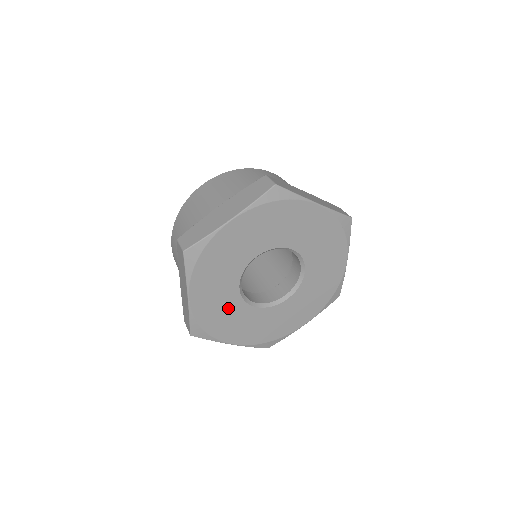
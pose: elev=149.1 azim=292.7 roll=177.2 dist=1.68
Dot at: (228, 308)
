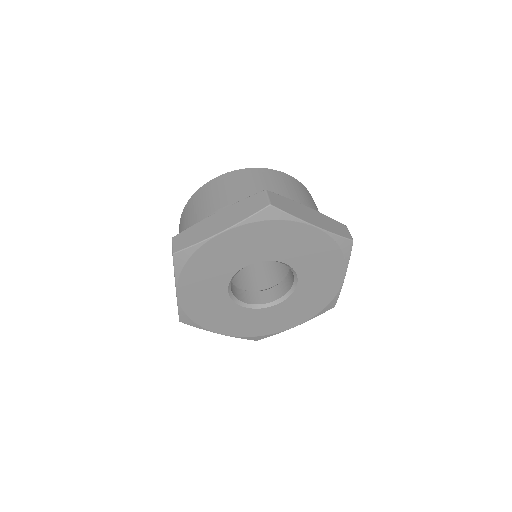
Dot at: (216, 305)
